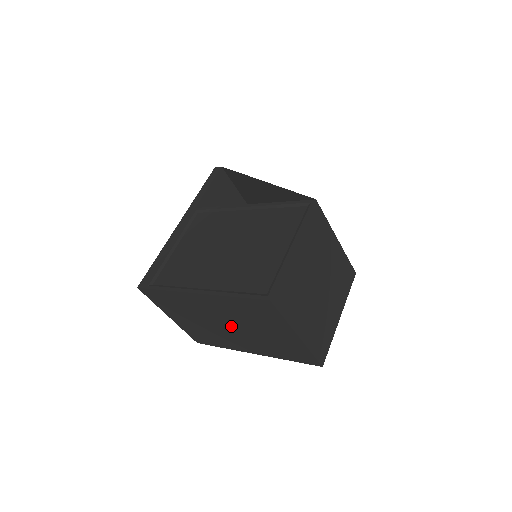
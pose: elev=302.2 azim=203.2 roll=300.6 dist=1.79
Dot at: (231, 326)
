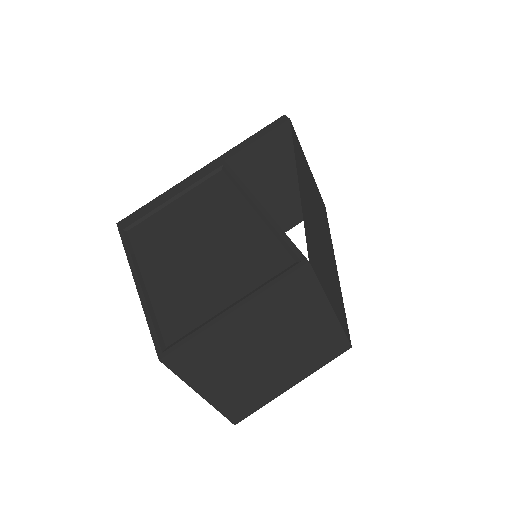
Dot at: occluded
